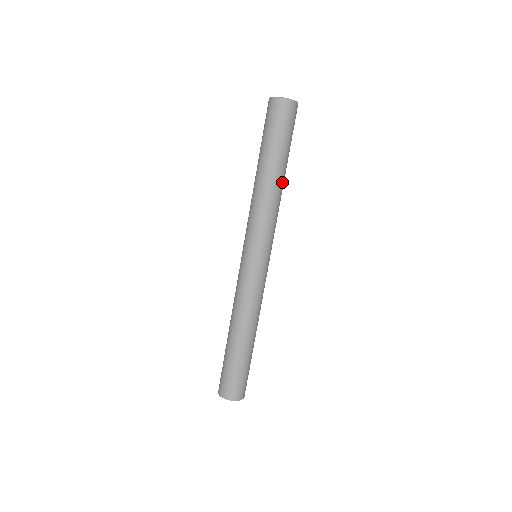
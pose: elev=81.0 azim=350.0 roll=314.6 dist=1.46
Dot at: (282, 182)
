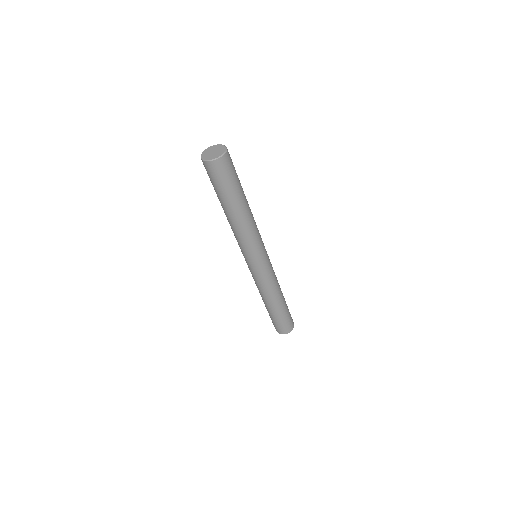
Dot at: (247, 210)
